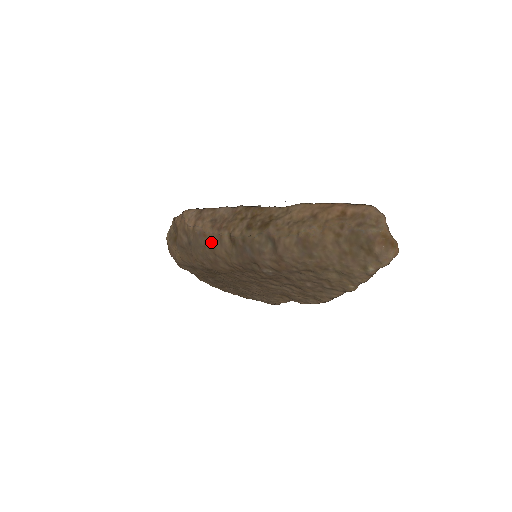
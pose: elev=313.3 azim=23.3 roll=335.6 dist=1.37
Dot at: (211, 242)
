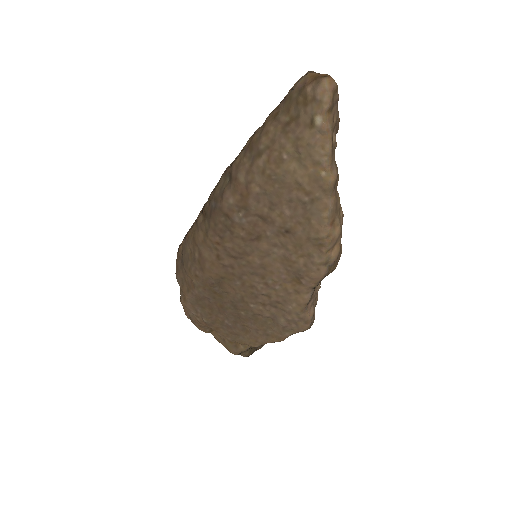
Dot at: (192, 236)
